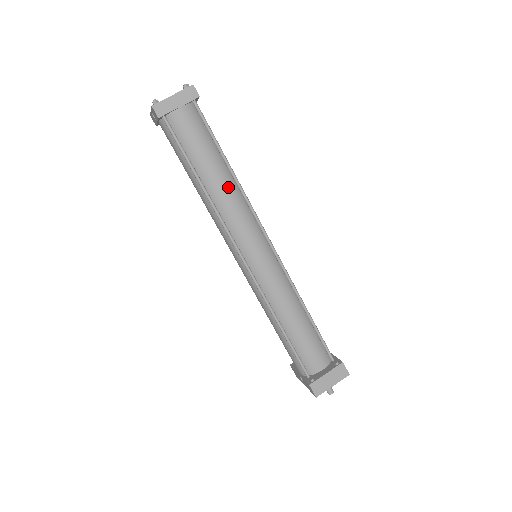
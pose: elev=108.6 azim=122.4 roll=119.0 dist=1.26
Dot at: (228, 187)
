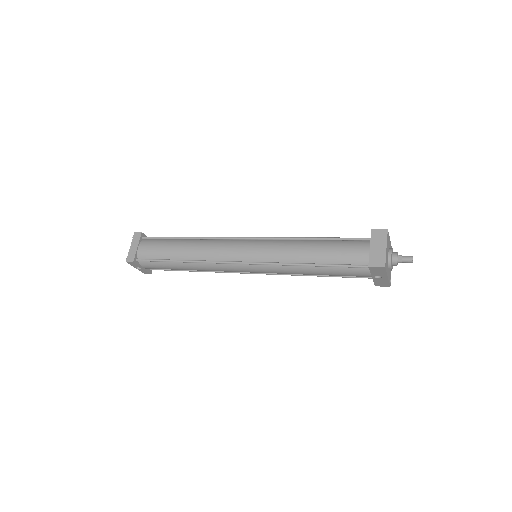
Dot at: (194, 245)
